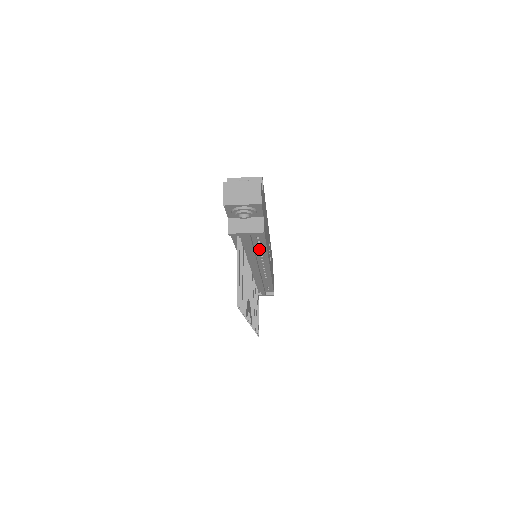
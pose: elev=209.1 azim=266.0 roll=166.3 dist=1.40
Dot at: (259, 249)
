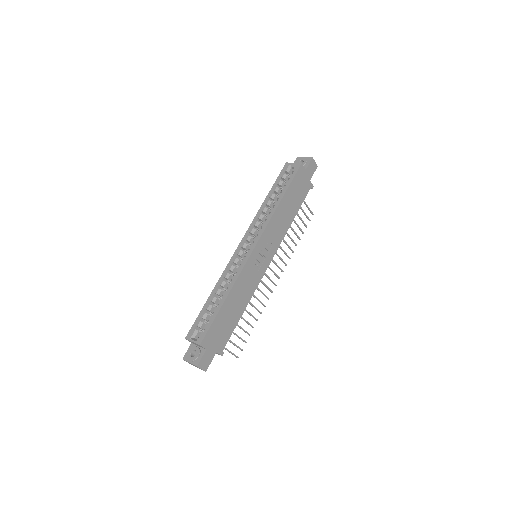
Dot at: occluded
